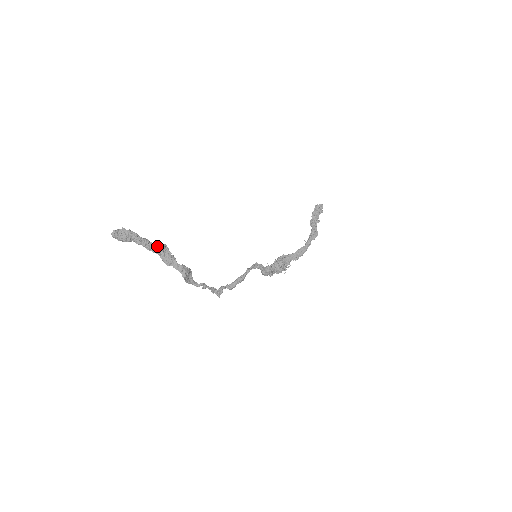
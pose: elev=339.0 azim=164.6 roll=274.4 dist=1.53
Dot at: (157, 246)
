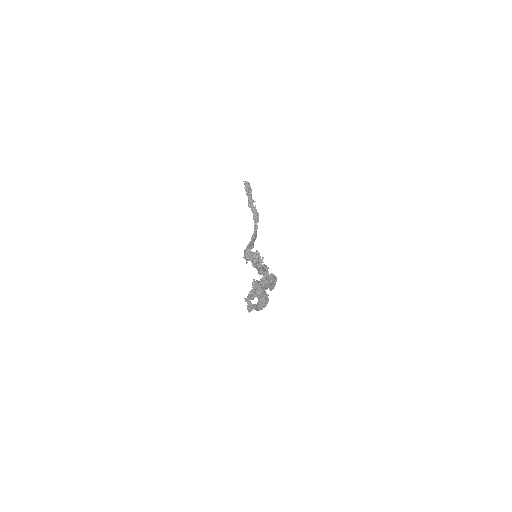
Dot at: occluded
